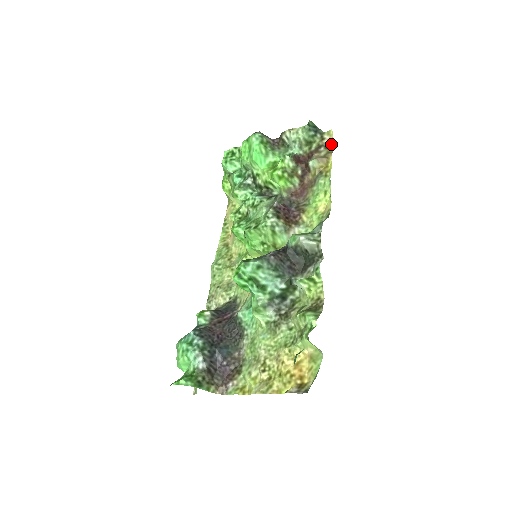
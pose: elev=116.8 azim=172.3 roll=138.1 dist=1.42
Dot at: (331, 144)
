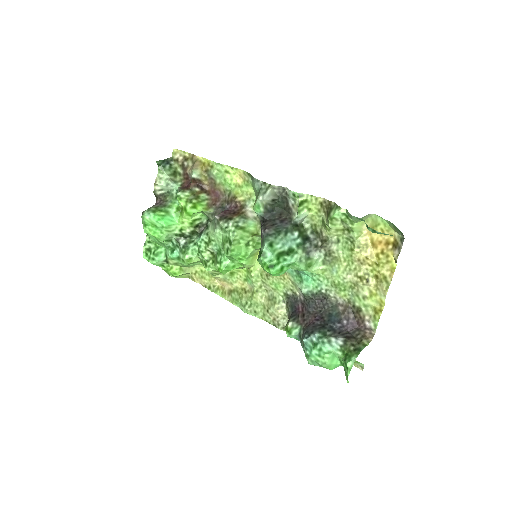
Dot at: (185, 154)
